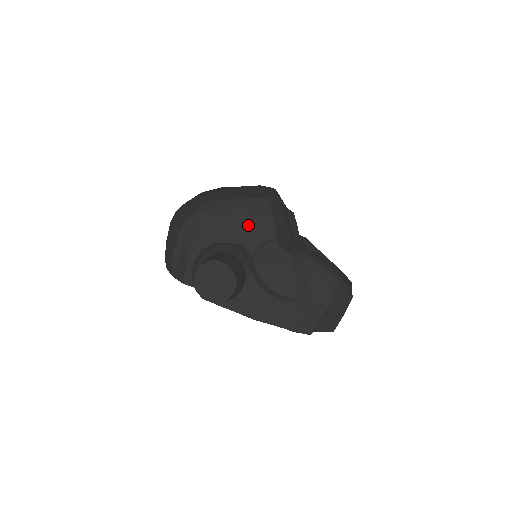
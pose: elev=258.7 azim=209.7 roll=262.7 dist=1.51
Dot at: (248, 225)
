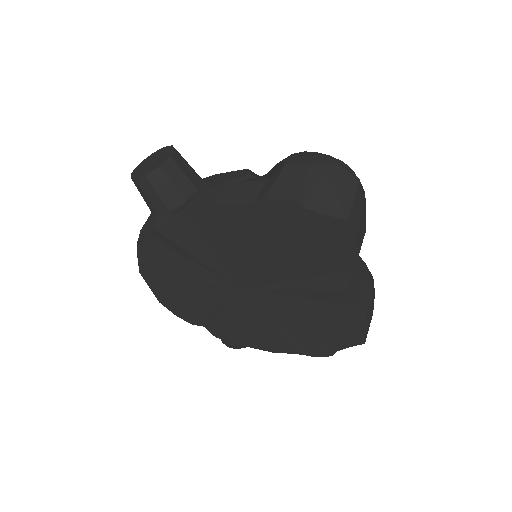
Dot at: (218, 176)
